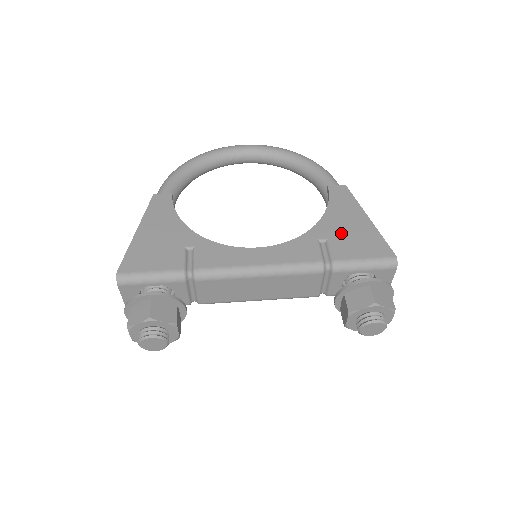
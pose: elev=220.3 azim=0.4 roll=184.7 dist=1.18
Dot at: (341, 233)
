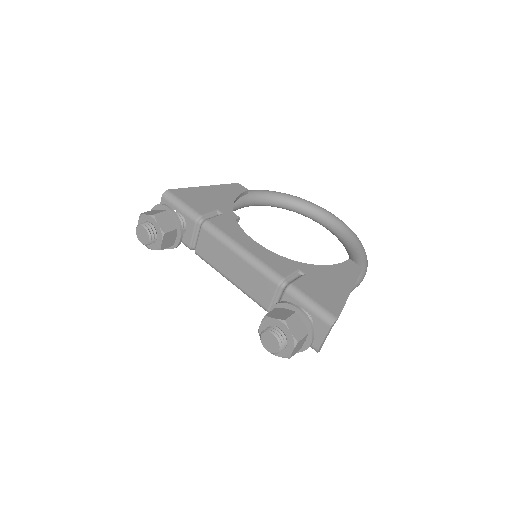
Dot at: (319, 280)
